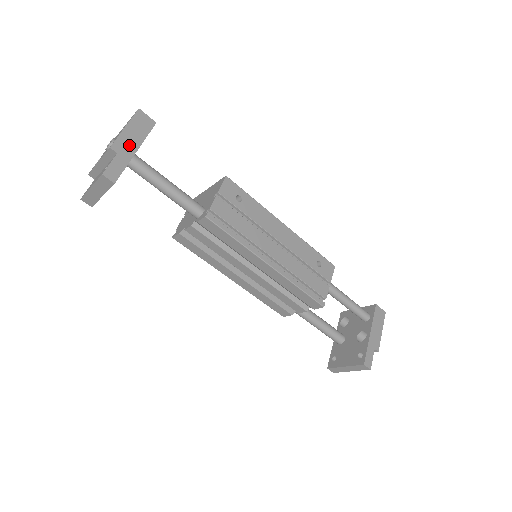
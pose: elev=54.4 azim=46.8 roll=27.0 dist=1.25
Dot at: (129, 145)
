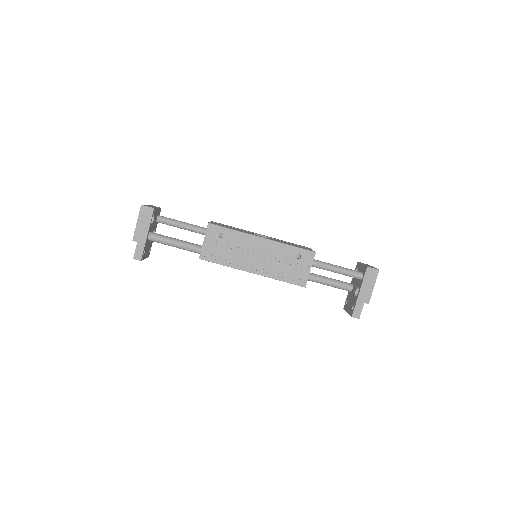
Dot at: (142, 233)
